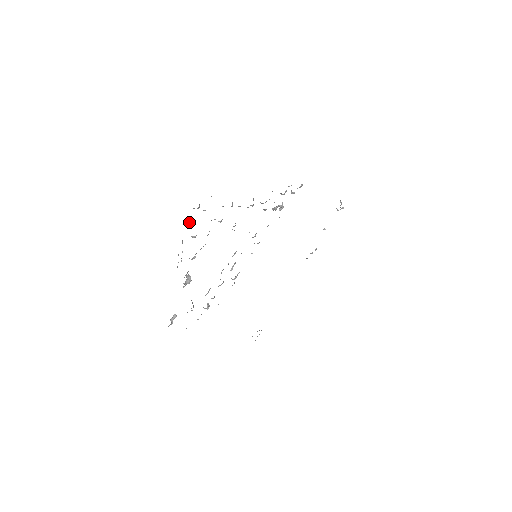
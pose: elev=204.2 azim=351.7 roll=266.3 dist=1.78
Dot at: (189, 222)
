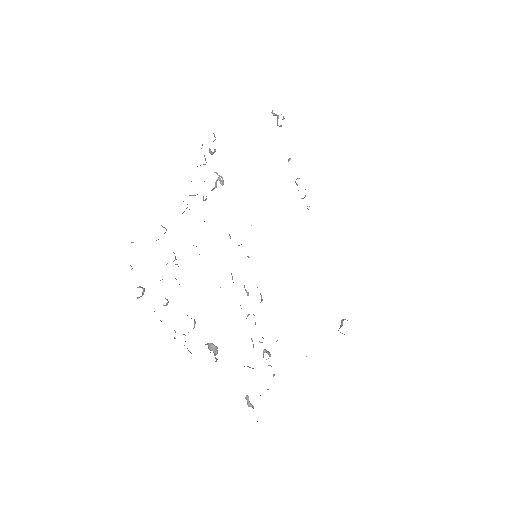
Dot at: (142, 294)
